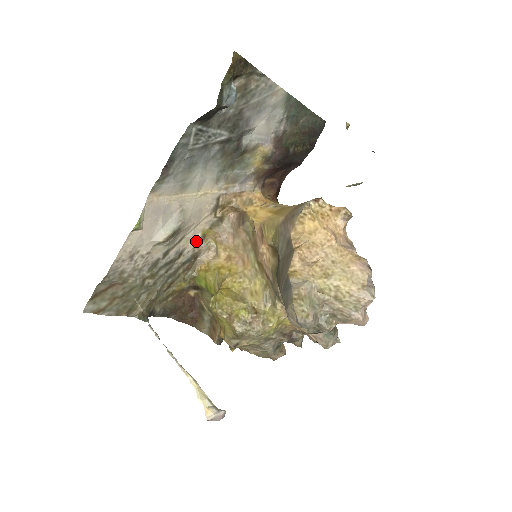
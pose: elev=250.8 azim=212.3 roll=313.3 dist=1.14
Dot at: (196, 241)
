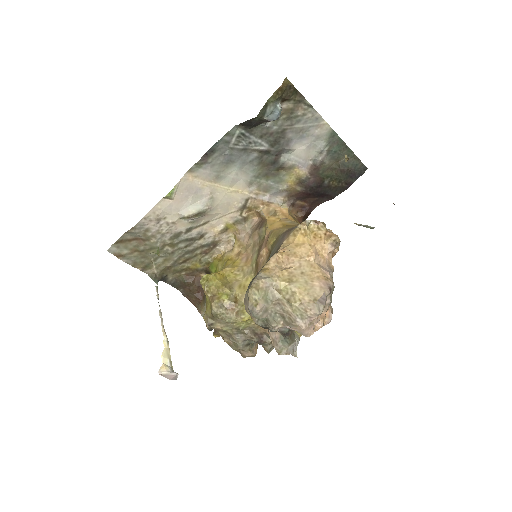
Dot at: (218, 230)
